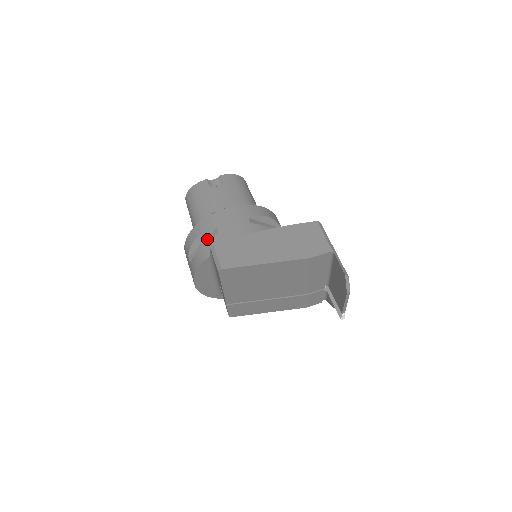
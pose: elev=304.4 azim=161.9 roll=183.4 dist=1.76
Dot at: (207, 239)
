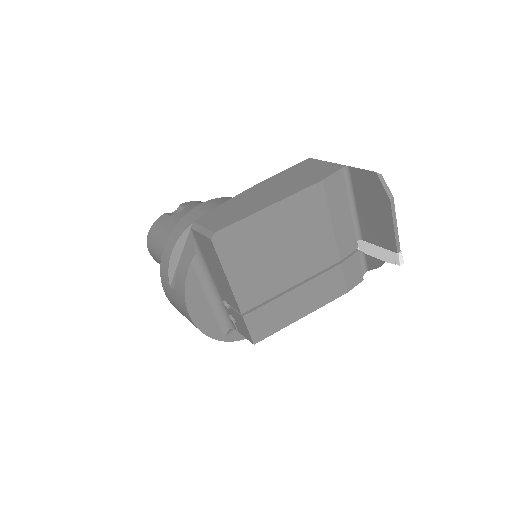
Dot at: occluded
